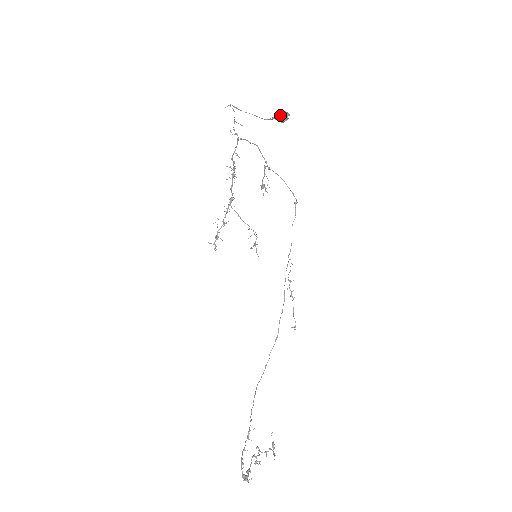
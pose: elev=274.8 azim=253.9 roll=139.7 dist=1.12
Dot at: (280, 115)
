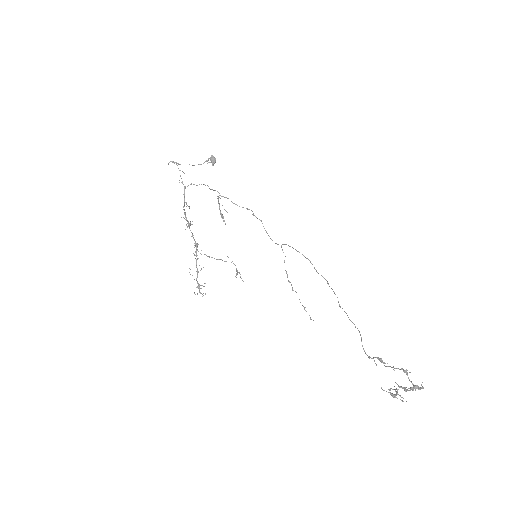
Dot at: (210, 159)
